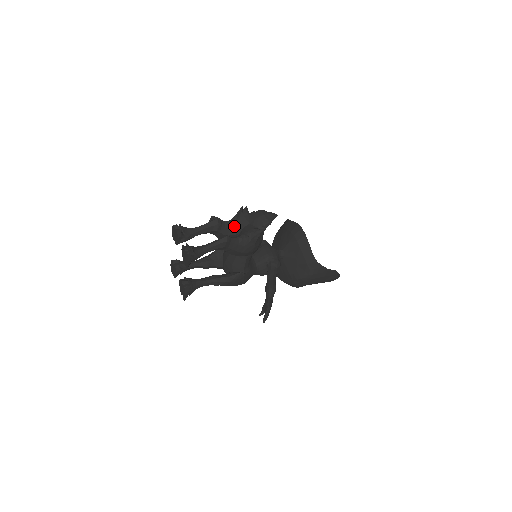
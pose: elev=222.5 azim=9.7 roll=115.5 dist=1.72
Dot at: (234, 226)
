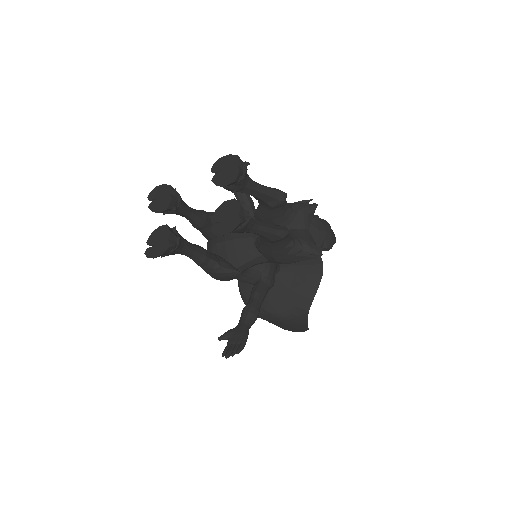
Dot at: (289, 216)
